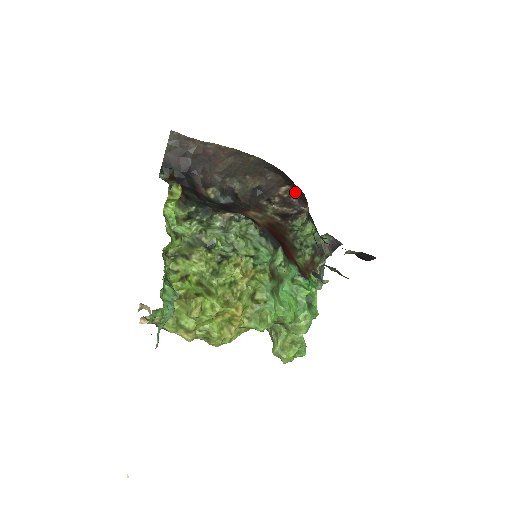
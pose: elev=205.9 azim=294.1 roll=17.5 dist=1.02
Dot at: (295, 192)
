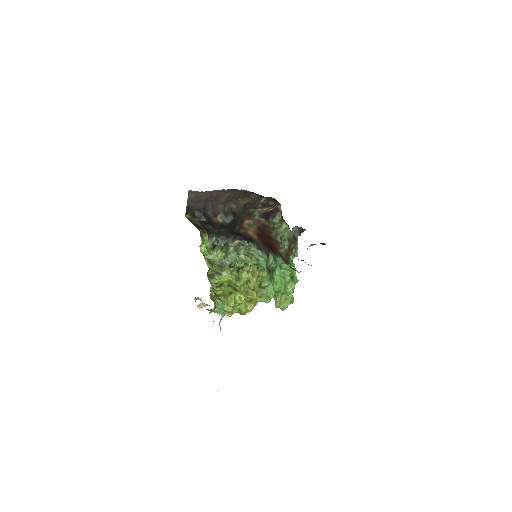
Dot at: (271, 199)
